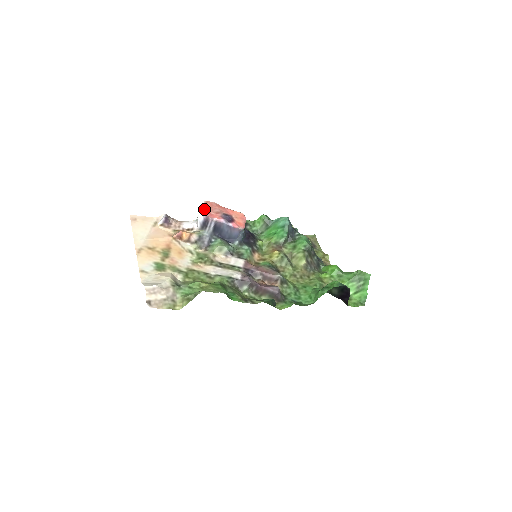
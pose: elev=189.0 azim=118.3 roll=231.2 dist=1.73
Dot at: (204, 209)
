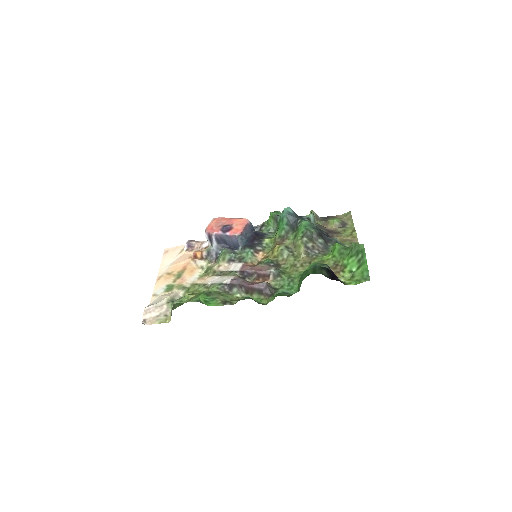
Dot at: (208, 227)
